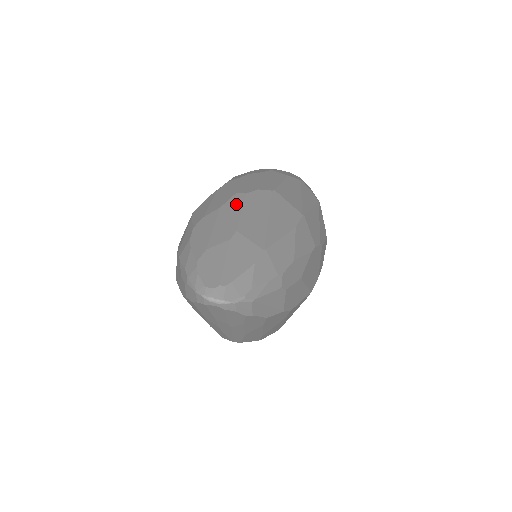
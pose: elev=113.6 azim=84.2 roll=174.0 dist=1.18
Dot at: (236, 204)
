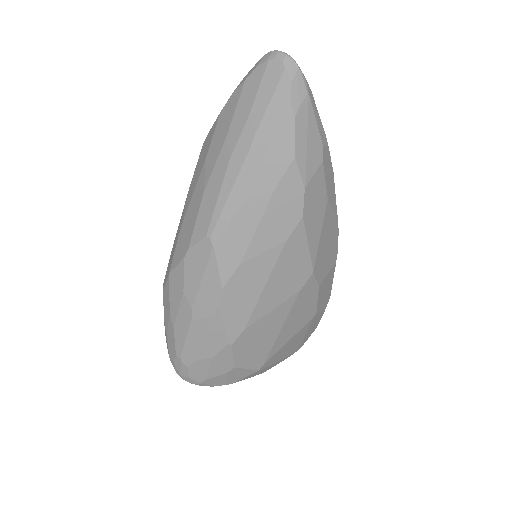
Dot at: occluded
